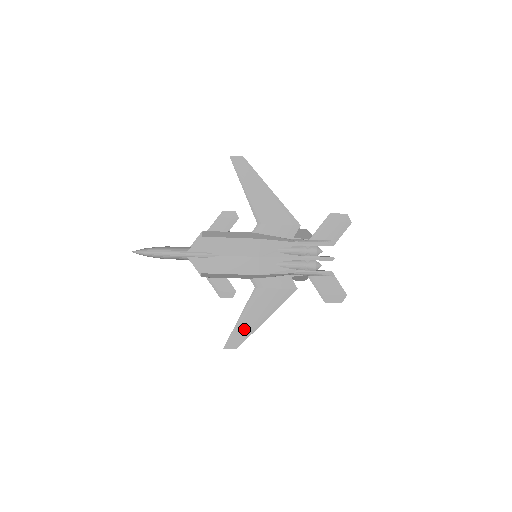
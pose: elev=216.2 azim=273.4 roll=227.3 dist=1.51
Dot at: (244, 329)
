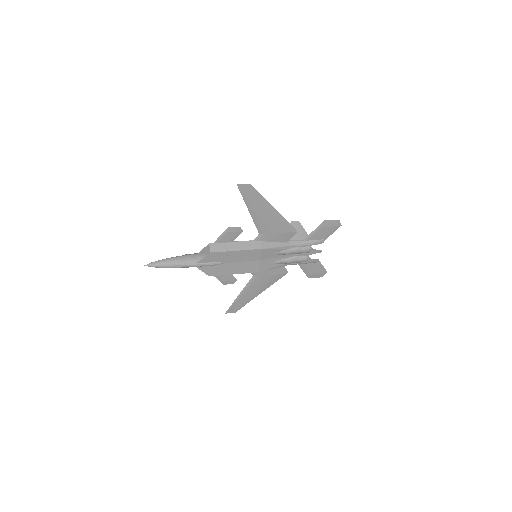
Dot at: (242, 301)
